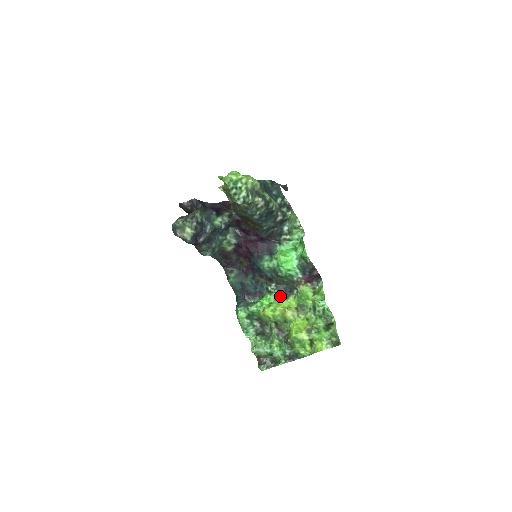
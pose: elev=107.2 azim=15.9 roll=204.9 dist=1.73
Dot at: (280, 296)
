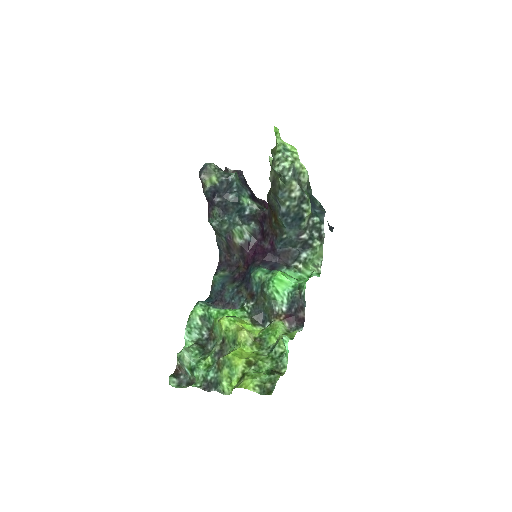
Dot at: (249, 318)
